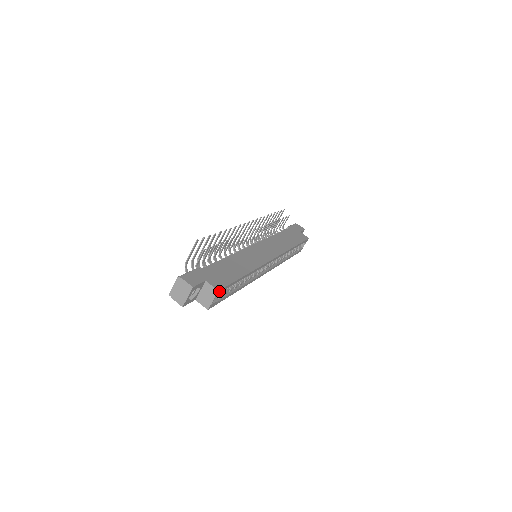
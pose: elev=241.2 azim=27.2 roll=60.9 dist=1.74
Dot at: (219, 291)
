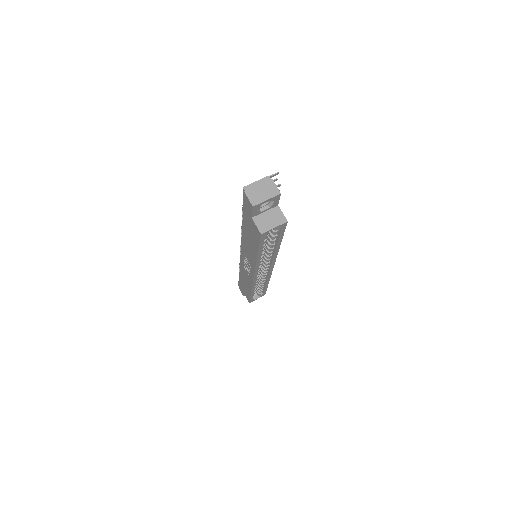
Dot at: (285, 223)
